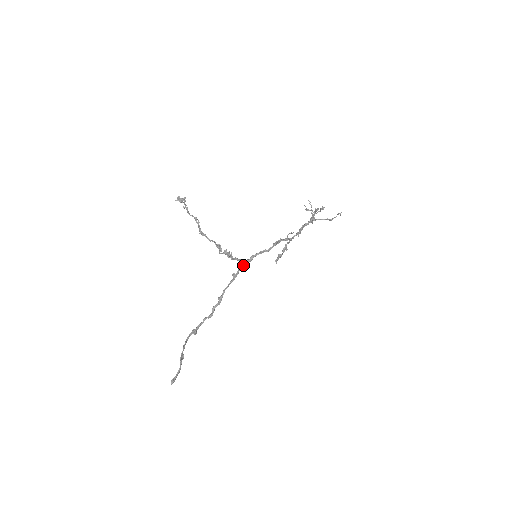
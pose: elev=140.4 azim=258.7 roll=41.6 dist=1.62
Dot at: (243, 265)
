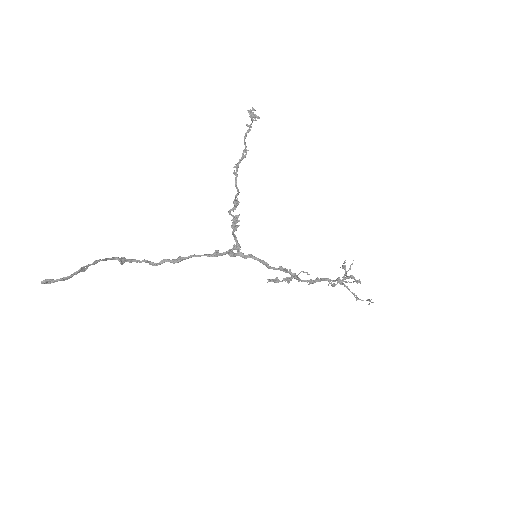
Dot at: (234, 253)
